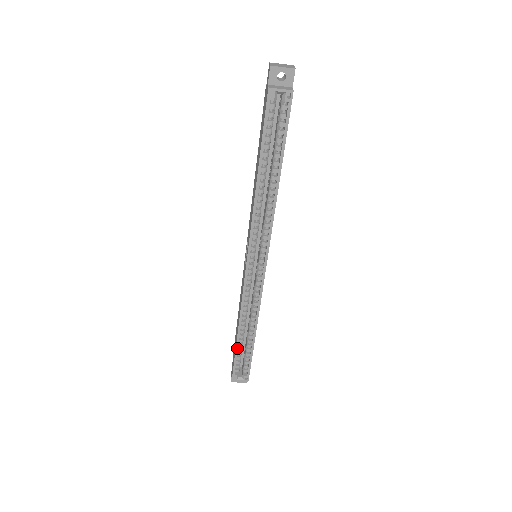
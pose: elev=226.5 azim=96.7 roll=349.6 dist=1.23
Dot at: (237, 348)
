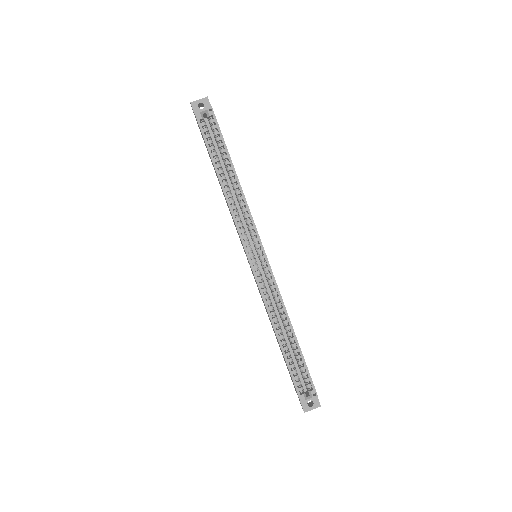
Dot at: (286, 358)
